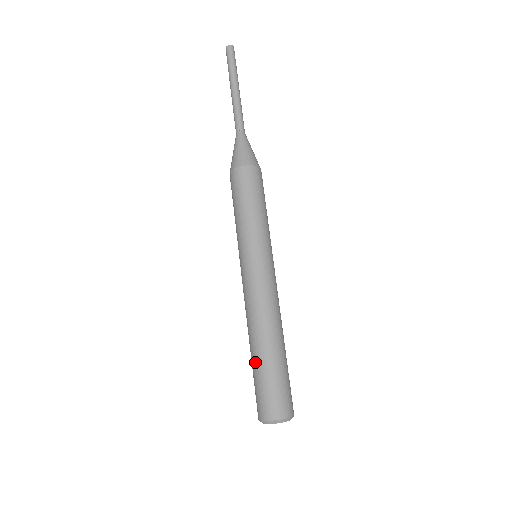
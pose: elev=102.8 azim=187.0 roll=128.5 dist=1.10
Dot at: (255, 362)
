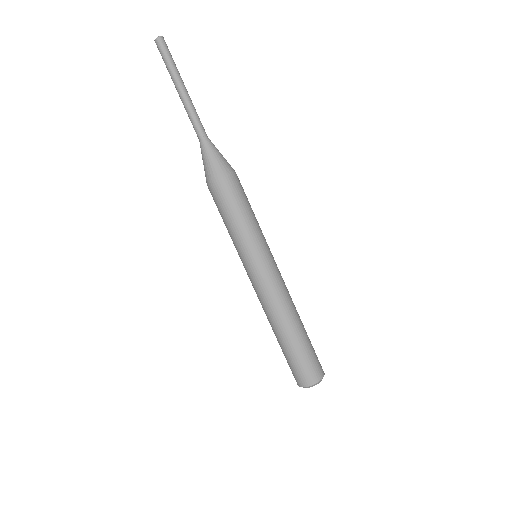
Dot at: (284, 347)
